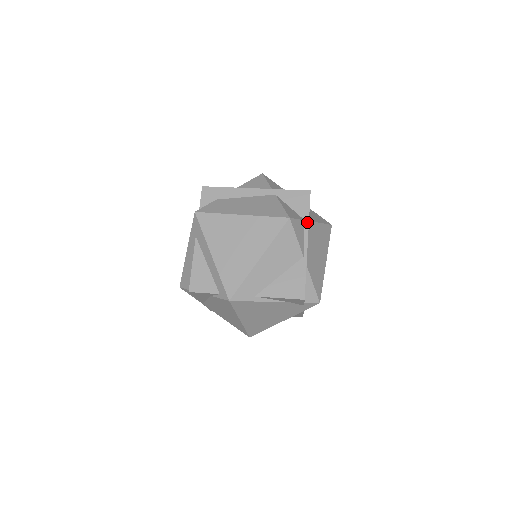
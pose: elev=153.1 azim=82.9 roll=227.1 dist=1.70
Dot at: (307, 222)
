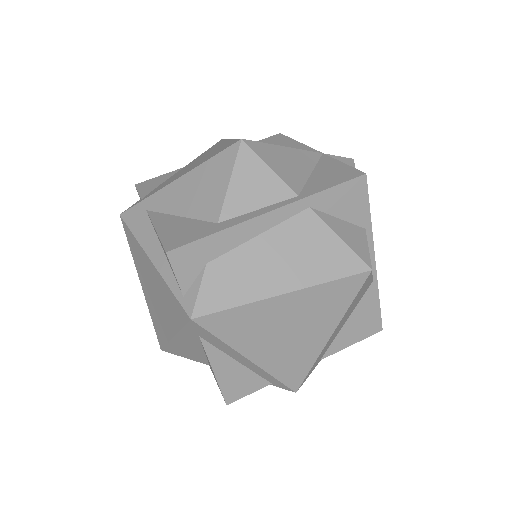
Dot at: (370, 230)
